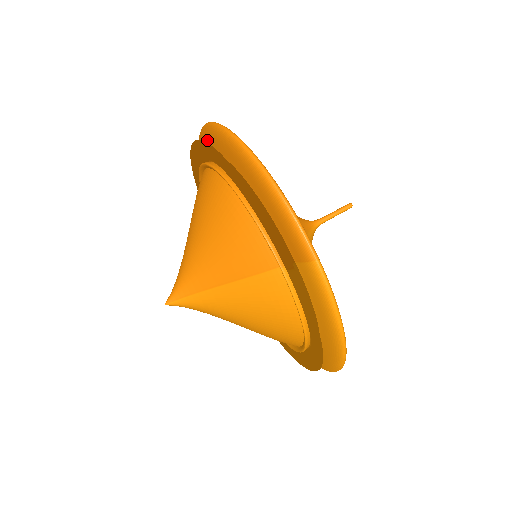
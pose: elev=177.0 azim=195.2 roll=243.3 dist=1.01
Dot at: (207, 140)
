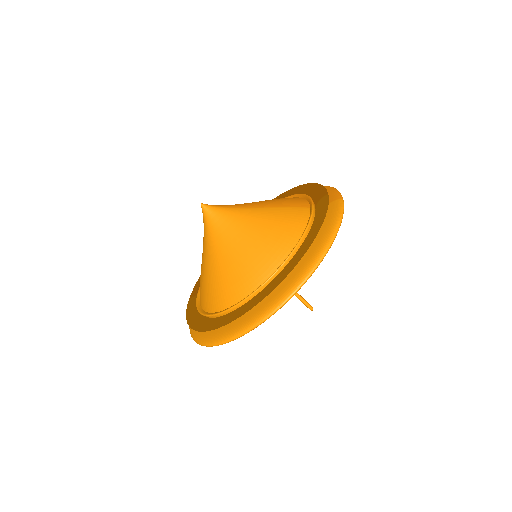
Dot at: occluded
